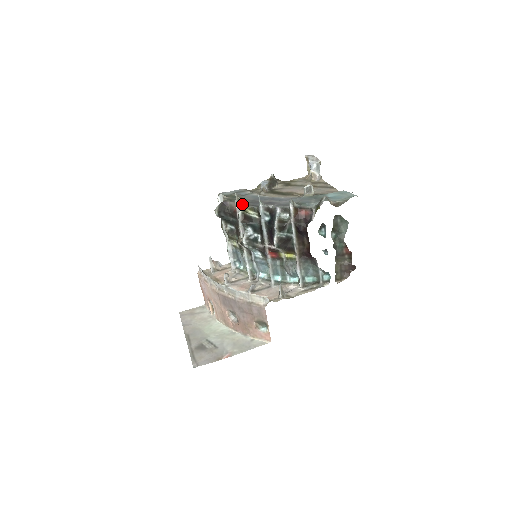
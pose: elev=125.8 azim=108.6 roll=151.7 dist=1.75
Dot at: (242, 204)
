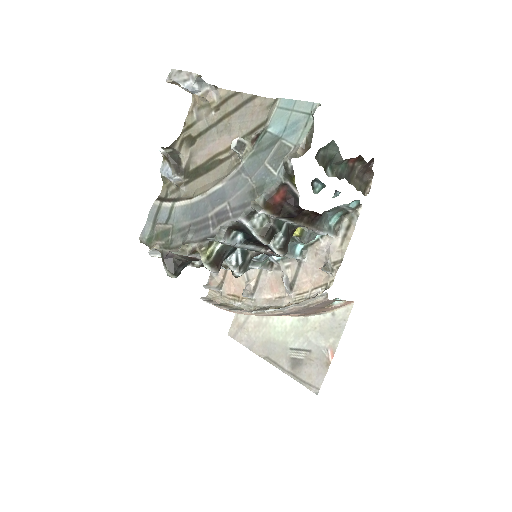
Dot at: (192, 249)
